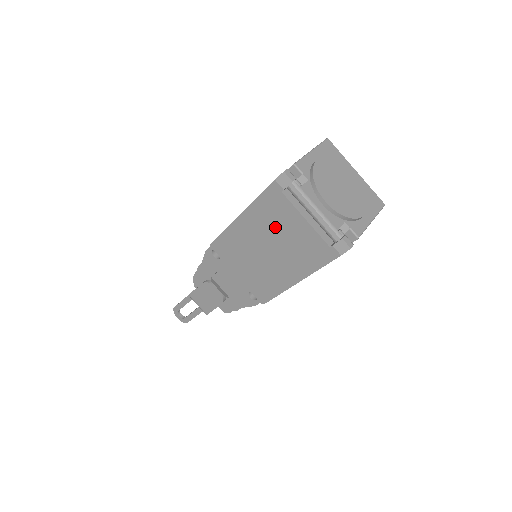
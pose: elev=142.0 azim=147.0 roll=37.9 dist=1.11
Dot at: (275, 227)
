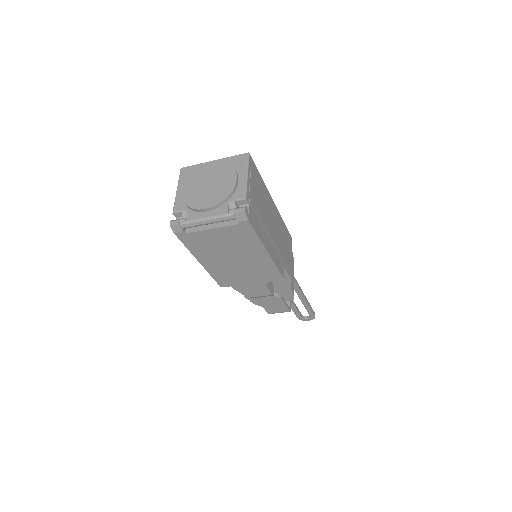
Dot at: (214, 247)
